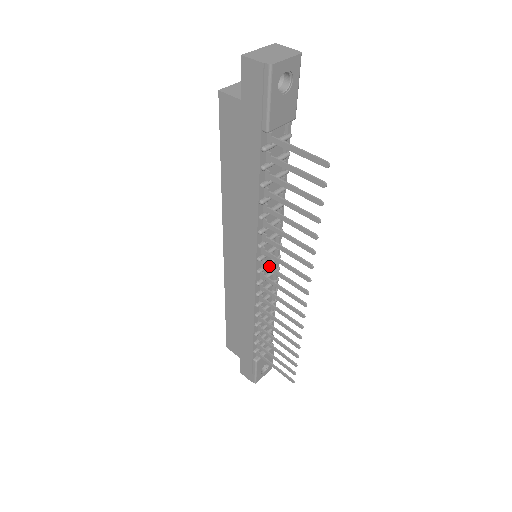
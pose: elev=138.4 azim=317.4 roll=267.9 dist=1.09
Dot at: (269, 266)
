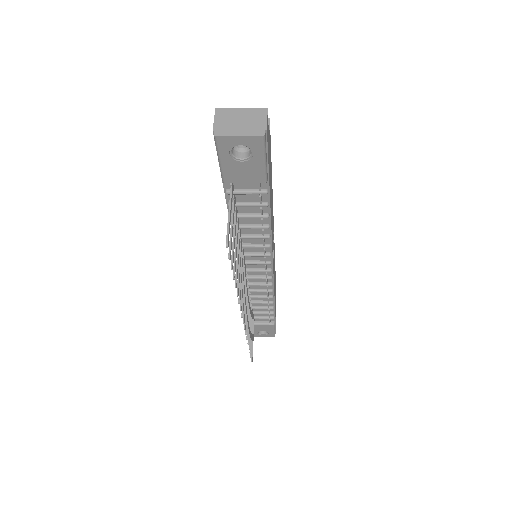
Dot at: (244, 273)
